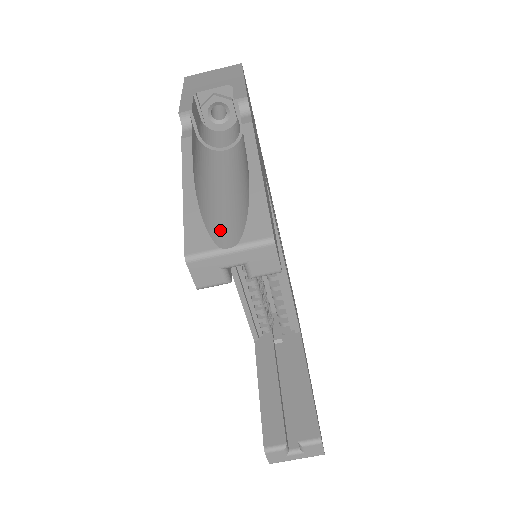
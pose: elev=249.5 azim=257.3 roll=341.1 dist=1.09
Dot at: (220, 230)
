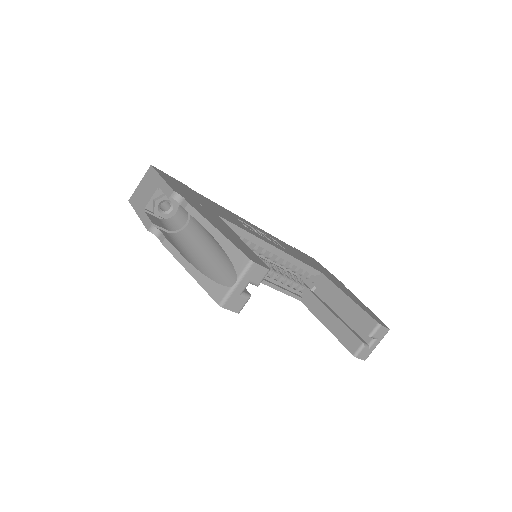
Dot at: (223, 277)
